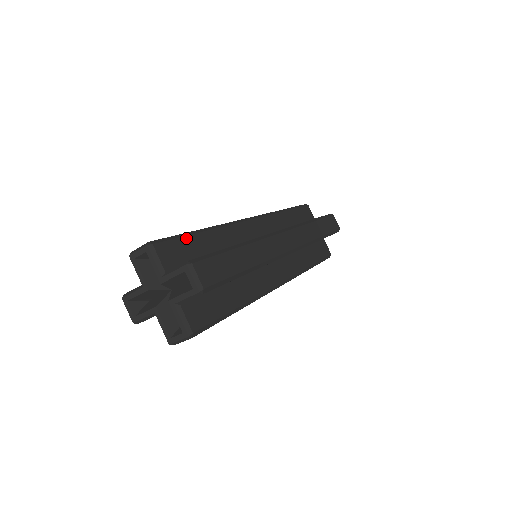
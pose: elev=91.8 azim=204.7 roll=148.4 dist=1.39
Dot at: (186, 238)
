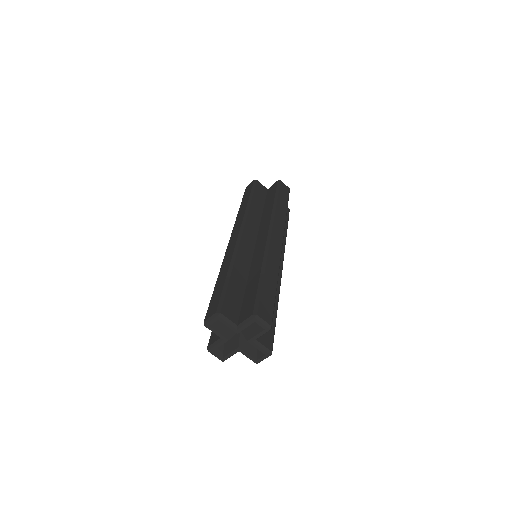
Dot at: (228, 289)
